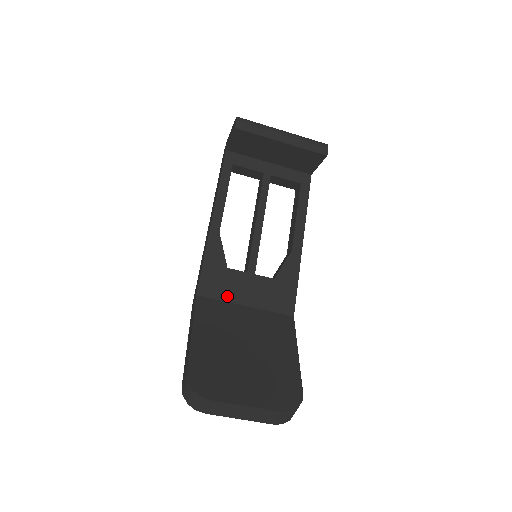
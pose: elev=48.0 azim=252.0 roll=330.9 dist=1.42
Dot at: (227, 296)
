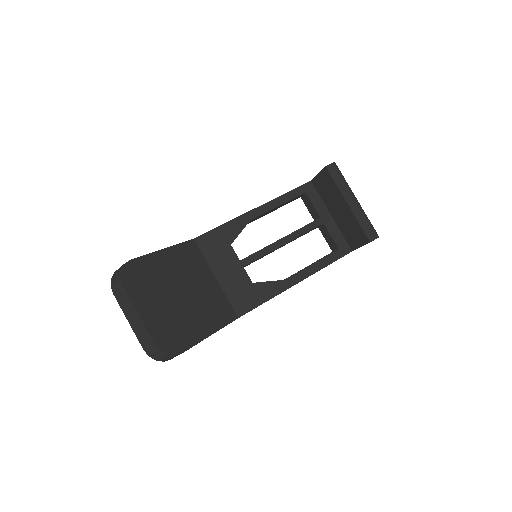
Dot at: (211, 259)
